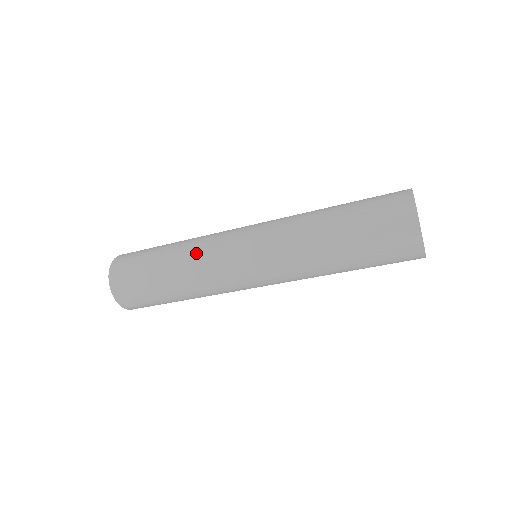
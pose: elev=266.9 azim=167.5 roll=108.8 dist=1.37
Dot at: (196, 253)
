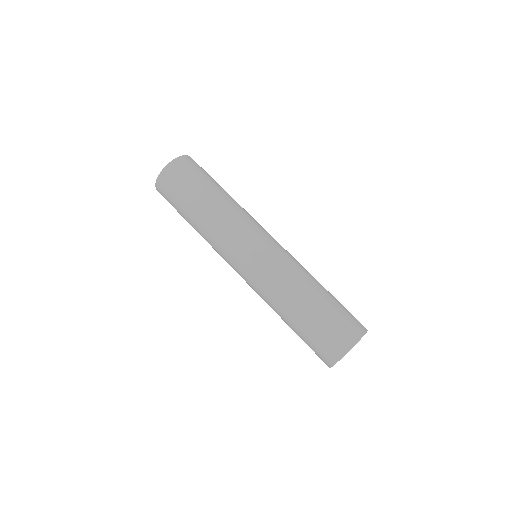
Dot at: (233, 214)
